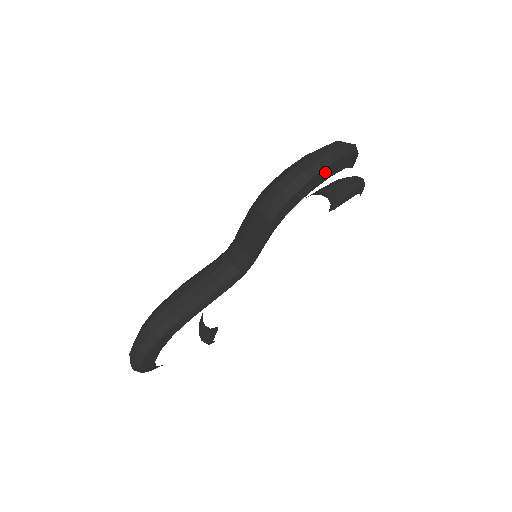
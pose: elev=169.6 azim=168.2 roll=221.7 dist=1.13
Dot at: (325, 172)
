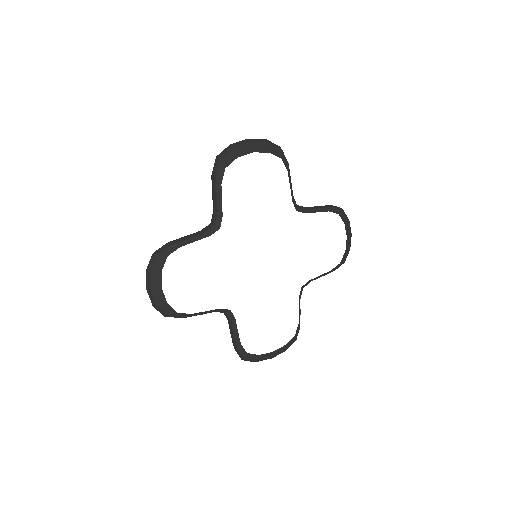
Dot at: (246, 147)
